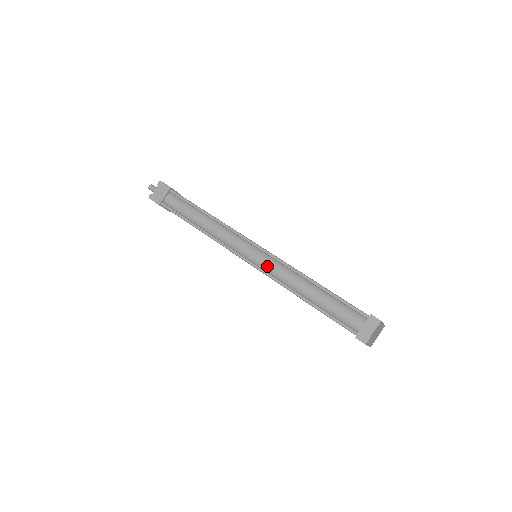
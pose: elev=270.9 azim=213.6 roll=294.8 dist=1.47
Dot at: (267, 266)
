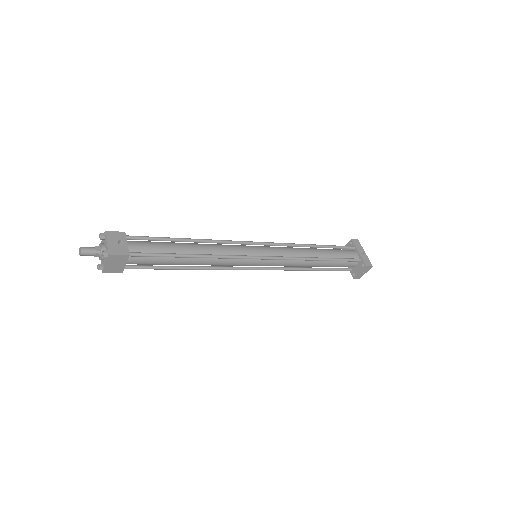
Dot at: occluded
